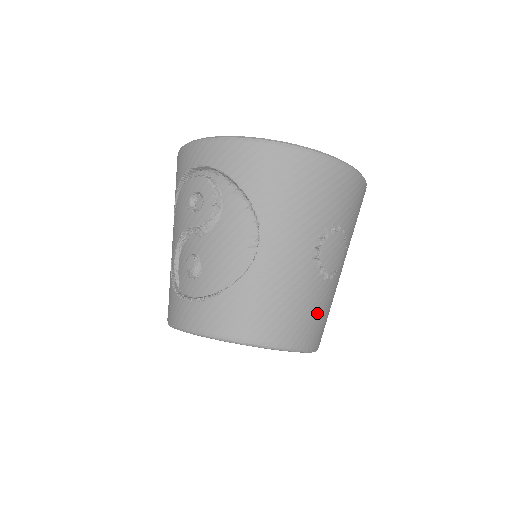
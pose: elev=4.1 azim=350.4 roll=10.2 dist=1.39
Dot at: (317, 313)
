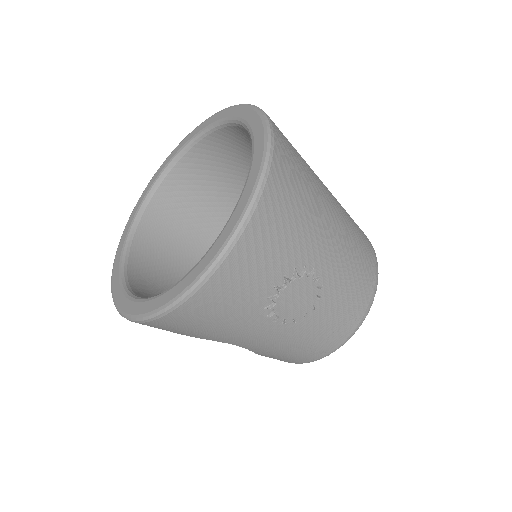
Dot at: (338, 316)
